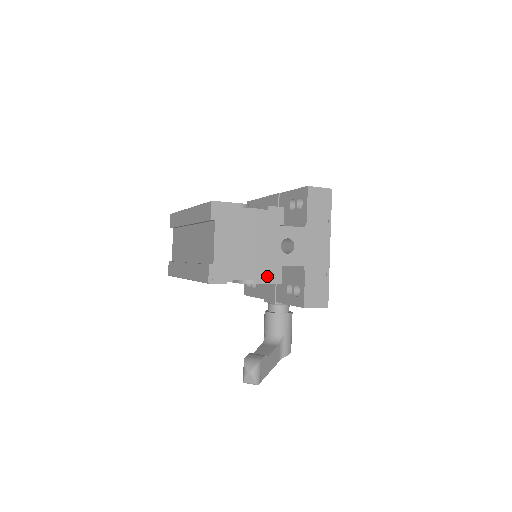
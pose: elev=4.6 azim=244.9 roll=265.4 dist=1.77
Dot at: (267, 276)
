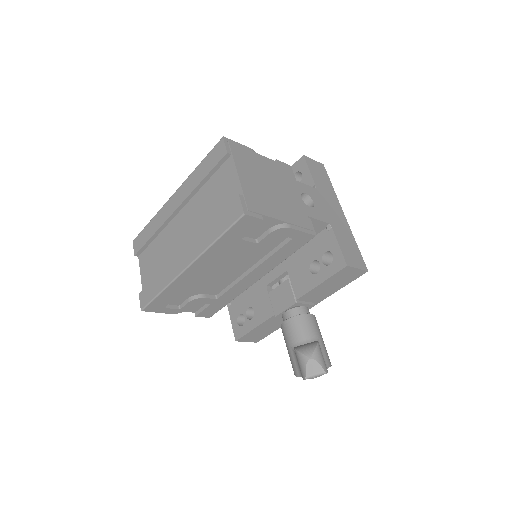
Dot at: (300, 223)
